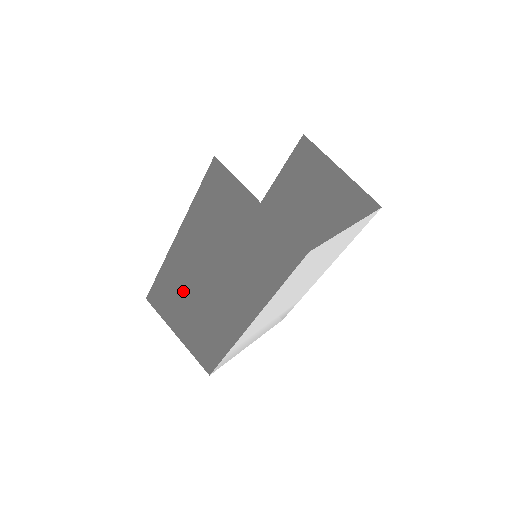
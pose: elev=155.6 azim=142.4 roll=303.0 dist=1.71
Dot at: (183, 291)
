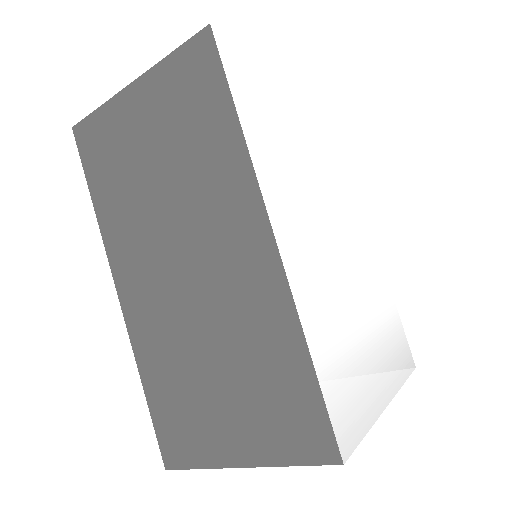
Dot at: (181, 357)
